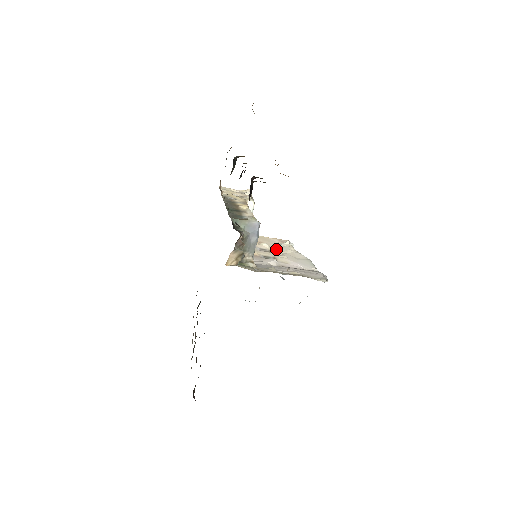
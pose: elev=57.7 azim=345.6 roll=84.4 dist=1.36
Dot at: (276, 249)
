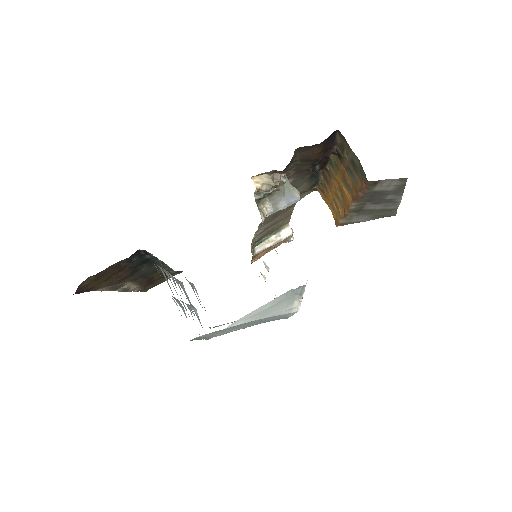
Dot at: occluded
